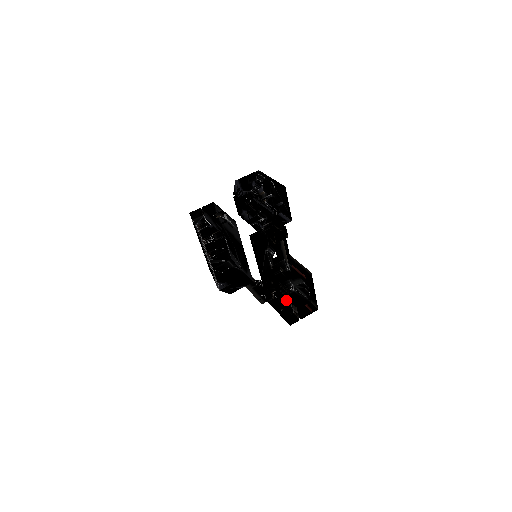
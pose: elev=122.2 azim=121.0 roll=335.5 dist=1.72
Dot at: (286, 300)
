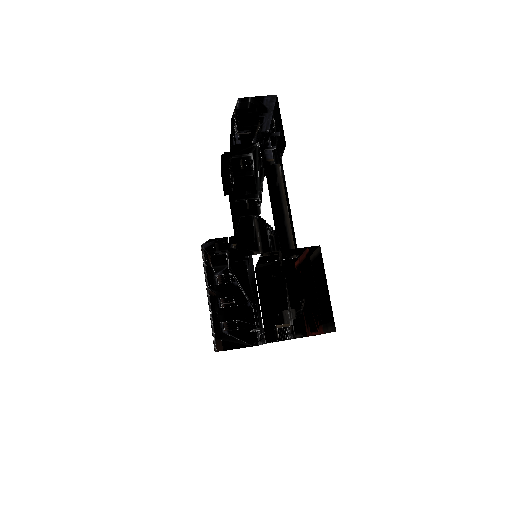
Dot at: occluded
